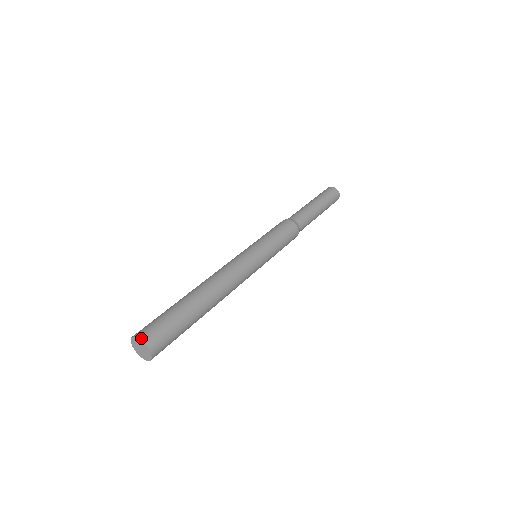
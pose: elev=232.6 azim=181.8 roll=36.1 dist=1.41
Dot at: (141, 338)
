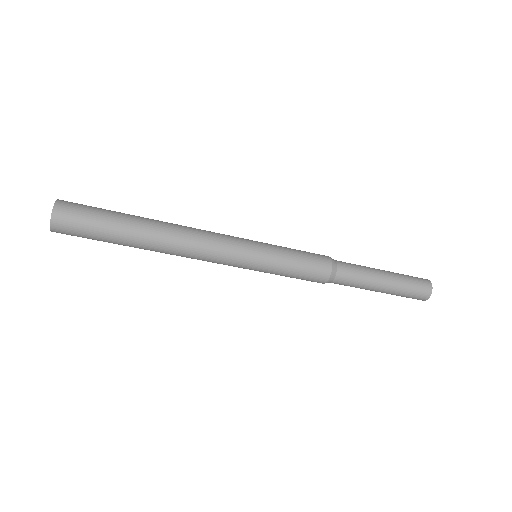
Dot at: (60, 200)
